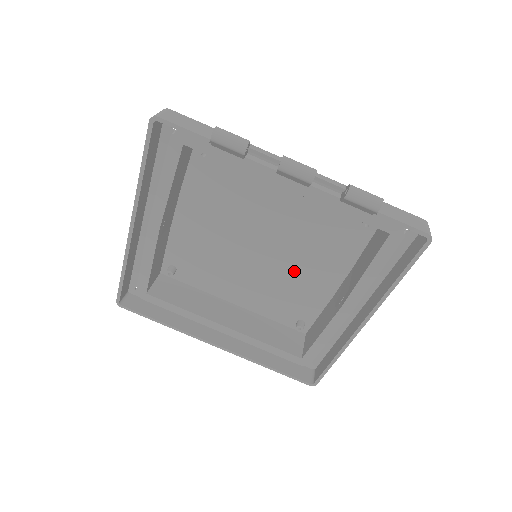
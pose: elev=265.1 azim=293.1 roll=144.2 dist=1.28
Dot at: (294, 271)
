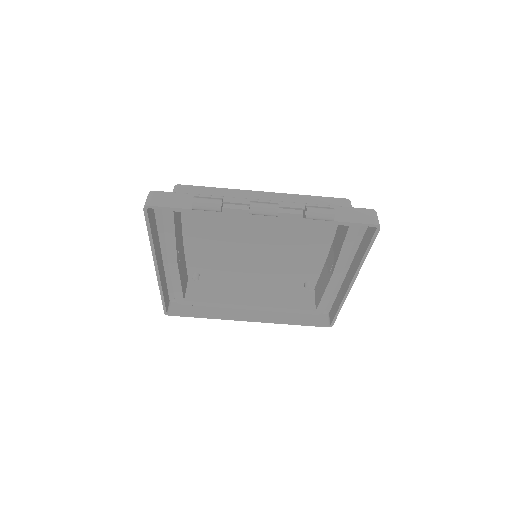
Dot at: (289, 254)
